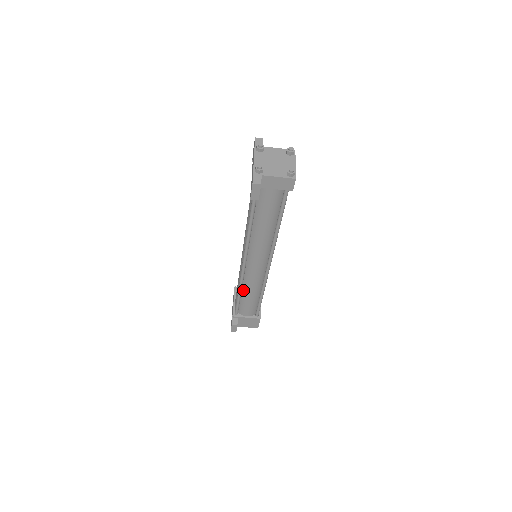
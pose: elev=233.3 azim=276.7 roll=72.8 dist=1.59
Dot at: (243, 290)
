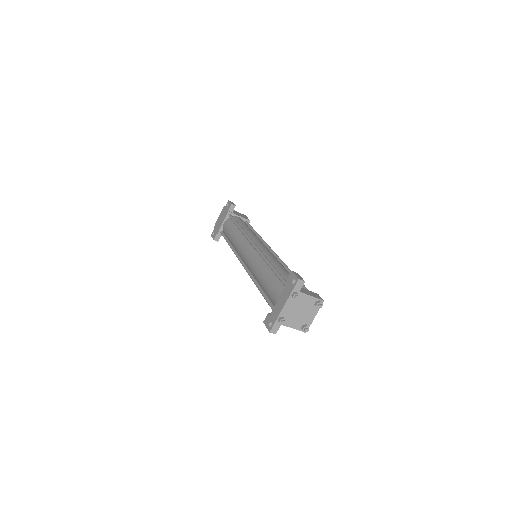
Dot at: occluded
